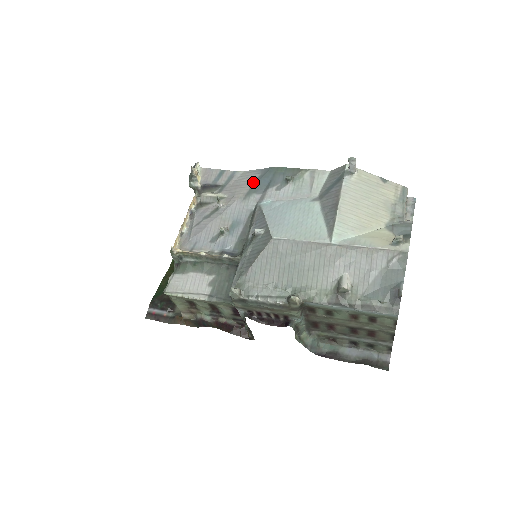
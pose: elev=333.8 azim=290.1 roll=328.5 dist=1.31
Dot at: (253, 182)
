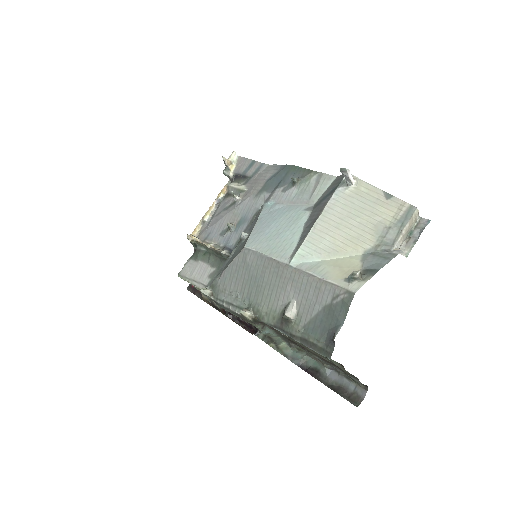
Dot at: (268, 179)
